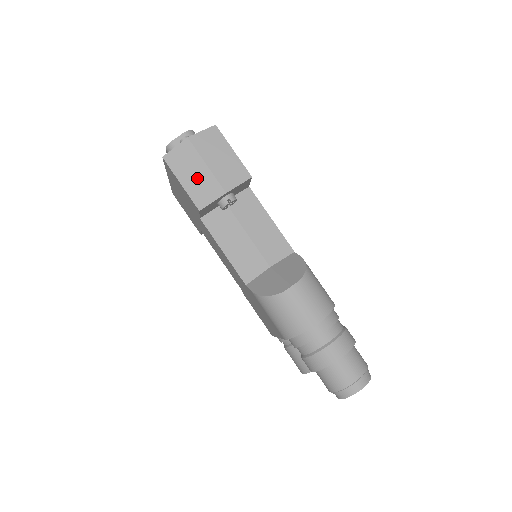
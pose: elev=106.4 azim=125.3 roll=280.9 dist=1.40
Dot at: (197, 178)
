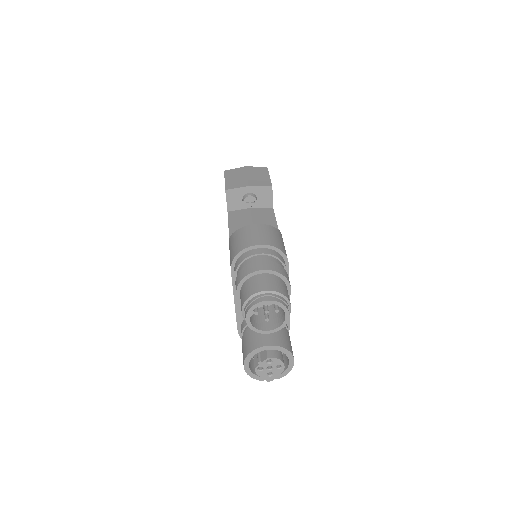
Dot at: (236, 179)
